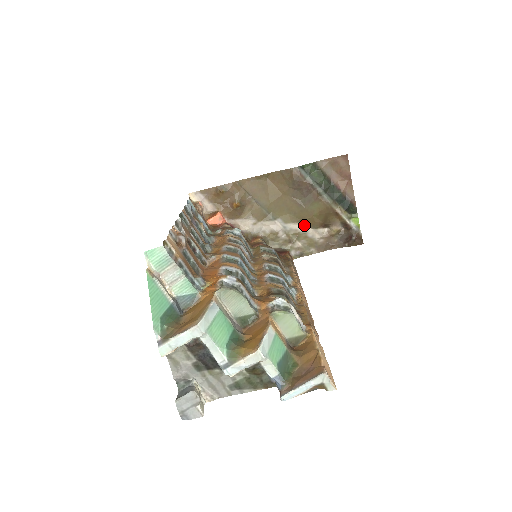
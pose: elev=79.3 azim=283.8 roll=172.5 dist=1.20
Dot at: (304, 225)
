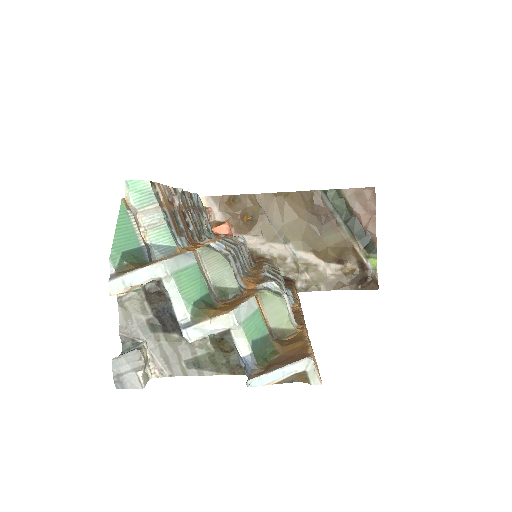
Dot at: (316, 256)
